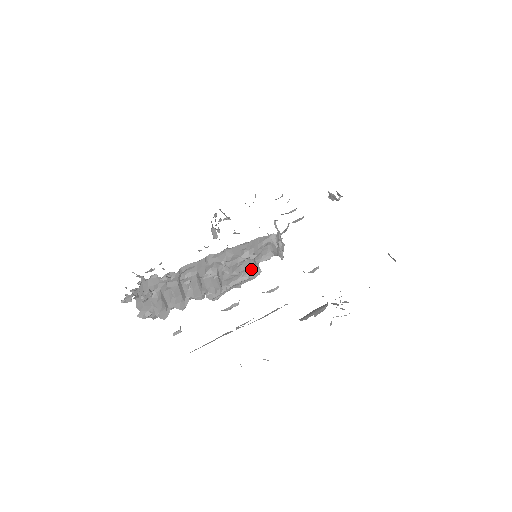
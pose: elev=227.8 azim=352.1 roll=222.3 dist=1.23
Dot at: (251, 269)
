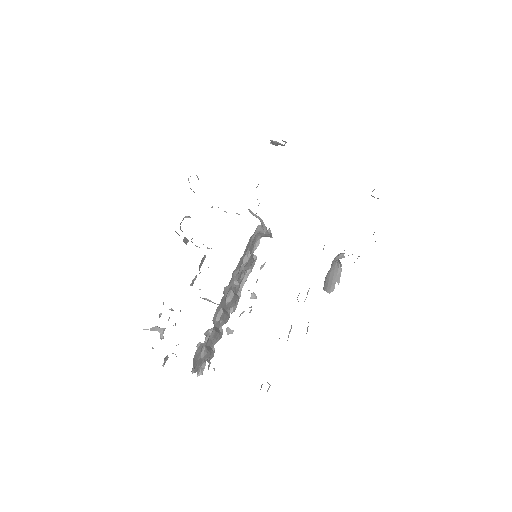
Dot at: (251, 263)
